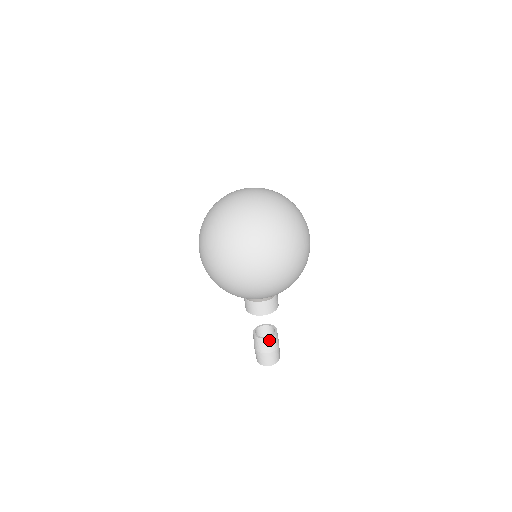
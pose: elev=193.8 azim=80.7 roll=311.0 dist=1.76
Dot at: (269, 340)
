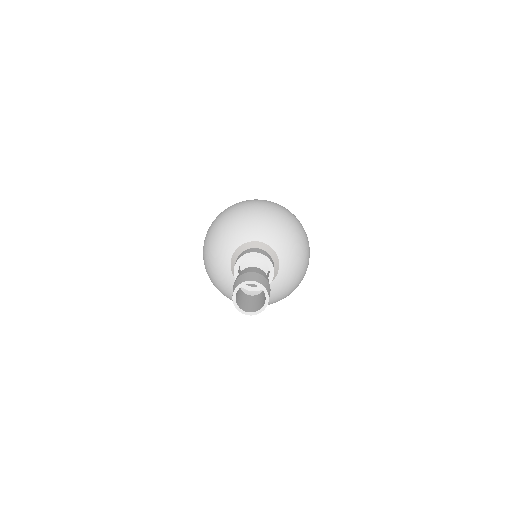
Dot at: (258, 269)
